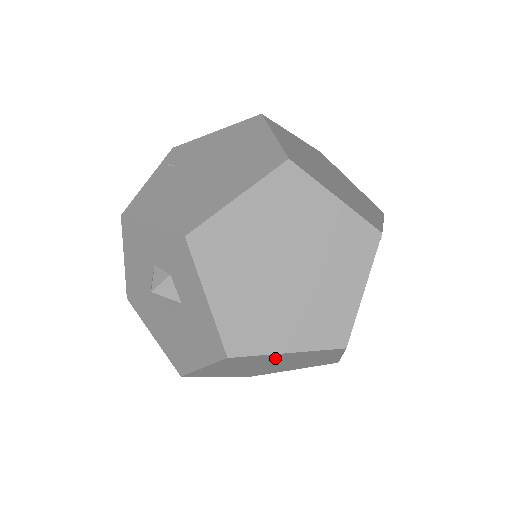
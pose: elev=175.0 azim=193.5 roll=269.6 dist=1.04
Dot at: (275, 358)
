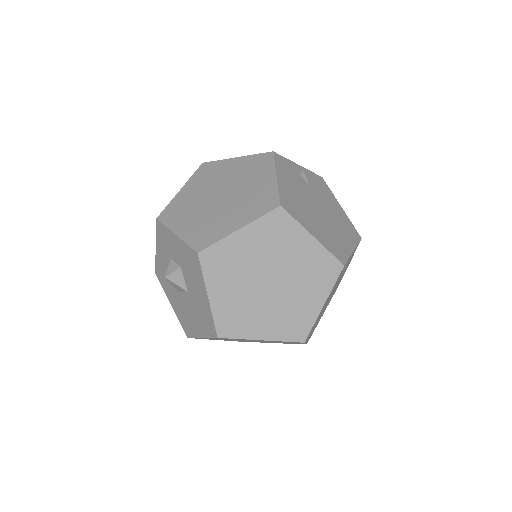
Dot at: (246, 251)
